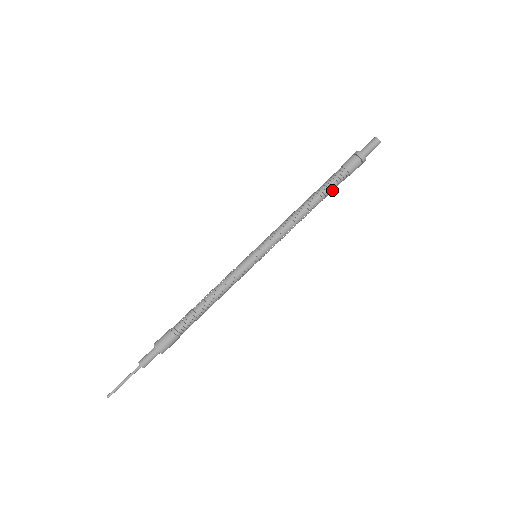
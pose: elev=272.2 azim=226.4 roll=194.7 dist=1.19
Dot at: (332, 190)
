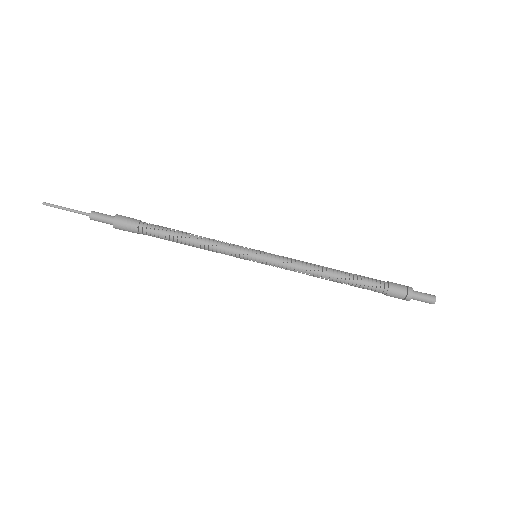
Dot at: (362, 285)
